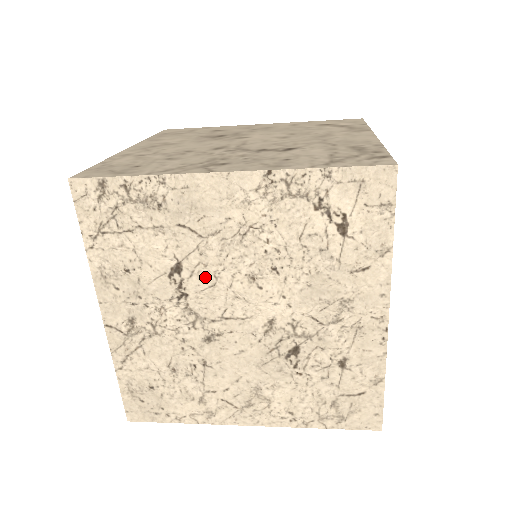
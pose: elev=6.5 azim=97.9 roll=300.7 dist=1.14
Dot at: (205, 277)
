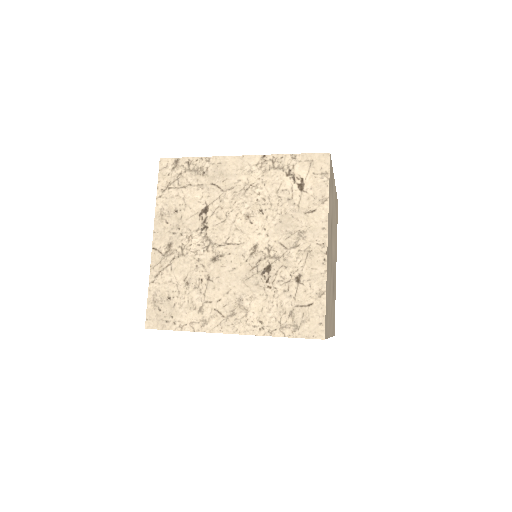
Dot at: (220, 216)
